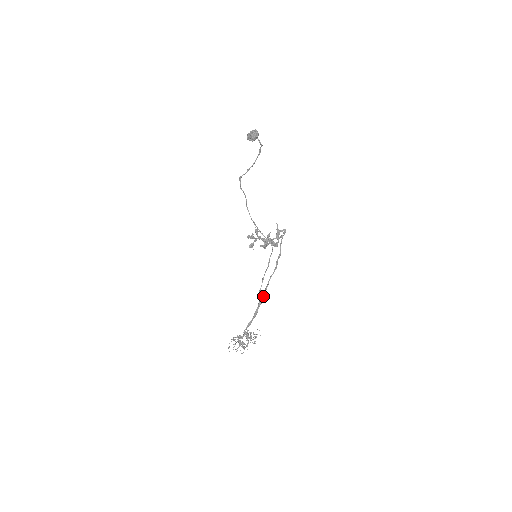
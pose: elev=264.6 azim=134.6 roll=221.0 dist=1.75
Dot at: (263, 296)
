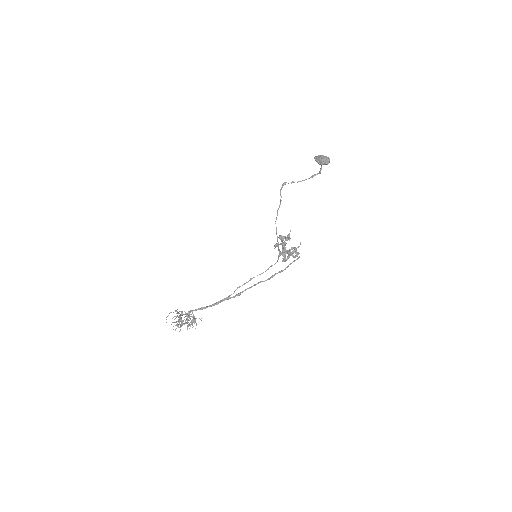
Dot at: (237, 294)
